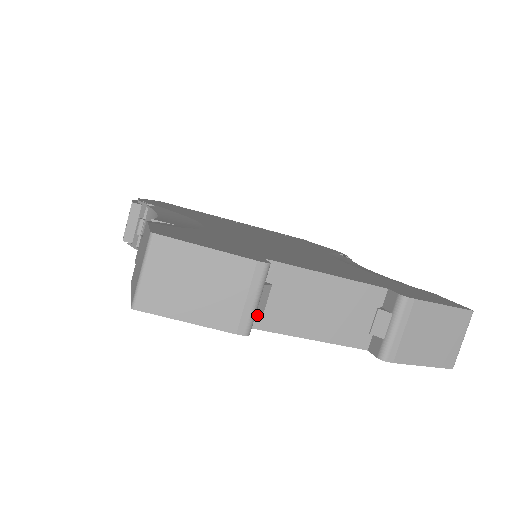
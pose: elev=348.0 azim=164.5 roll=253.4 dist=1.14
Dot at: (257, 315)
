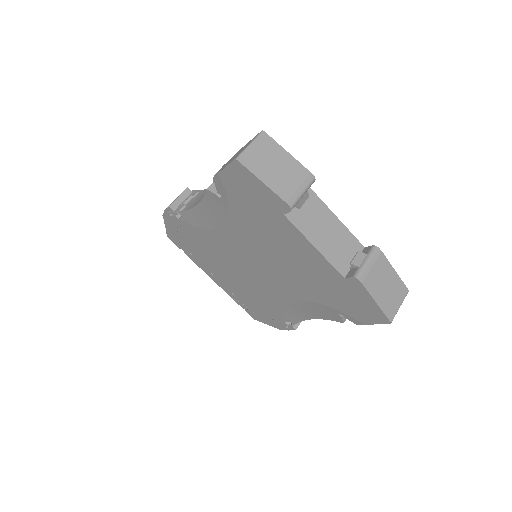
Dot at: (293, 213)
